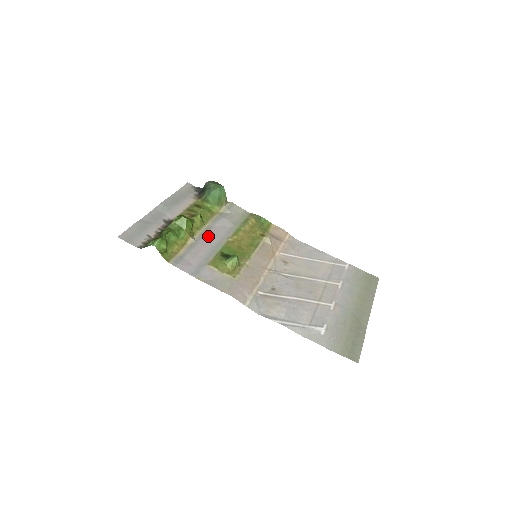
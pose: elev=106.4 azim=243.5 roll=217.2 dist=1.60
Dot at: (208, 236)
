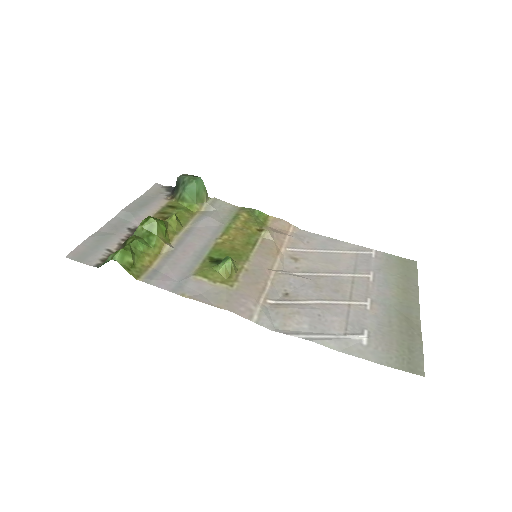
Dot at: (189, 240)
